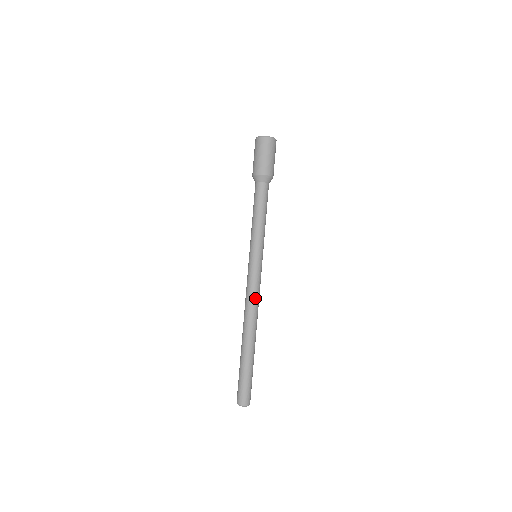
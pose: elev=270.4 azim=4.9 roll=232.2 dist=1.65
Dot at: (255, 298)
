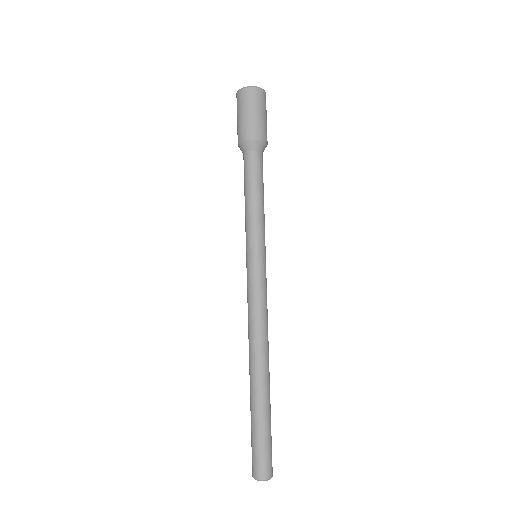
Dot at: (265, 316)
